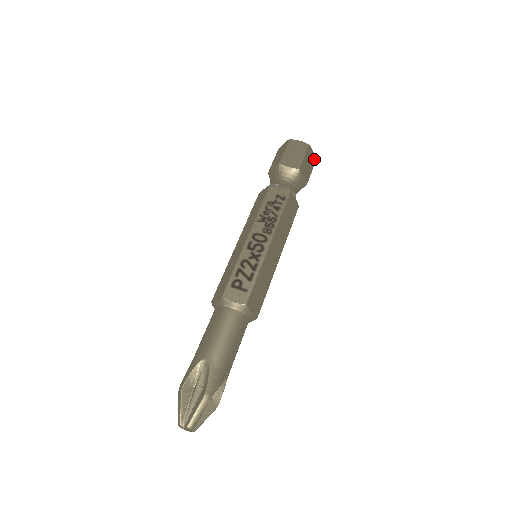
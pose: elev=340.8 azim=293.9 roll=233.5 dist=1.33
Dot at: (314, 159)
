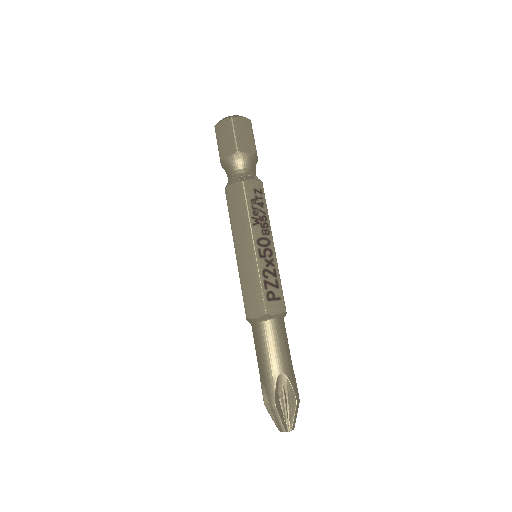
Dot at: occluded
